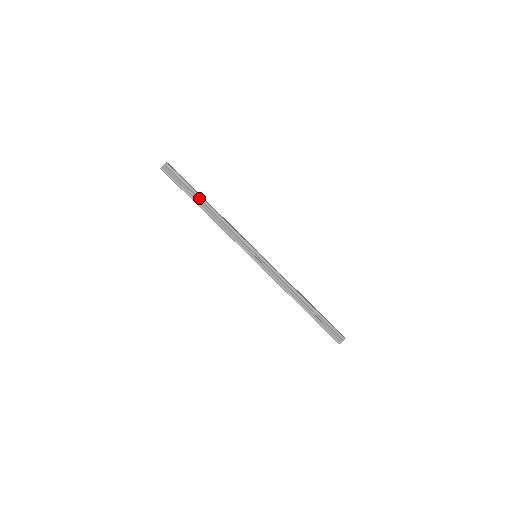
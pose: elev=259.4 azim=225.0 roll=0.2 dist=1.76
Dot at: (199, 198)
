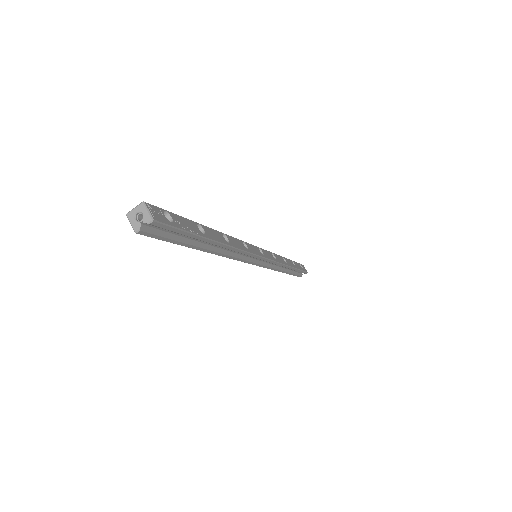
Dot at: (206, 242)
